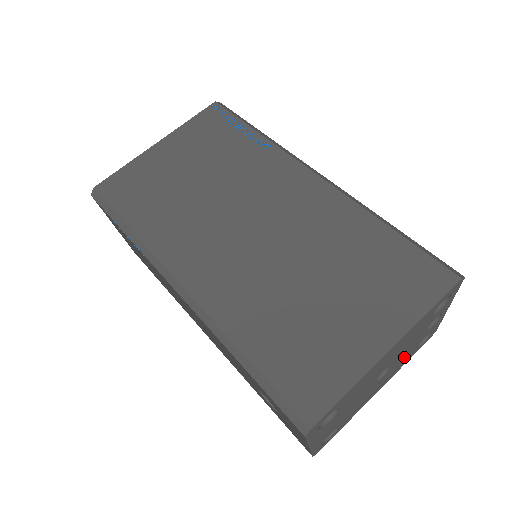
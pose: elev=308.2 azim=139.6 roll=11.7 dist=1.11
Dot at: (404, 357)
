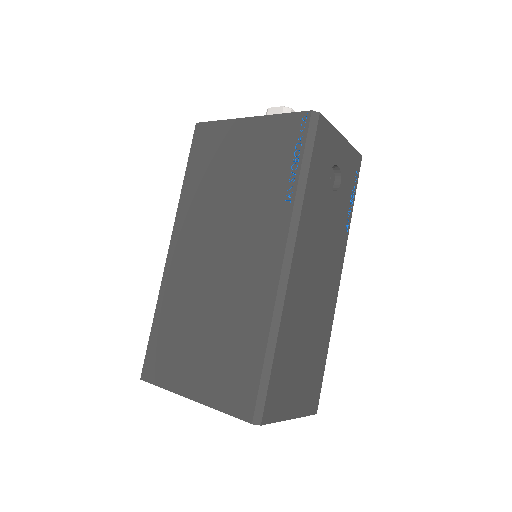
Dot at: occluded
